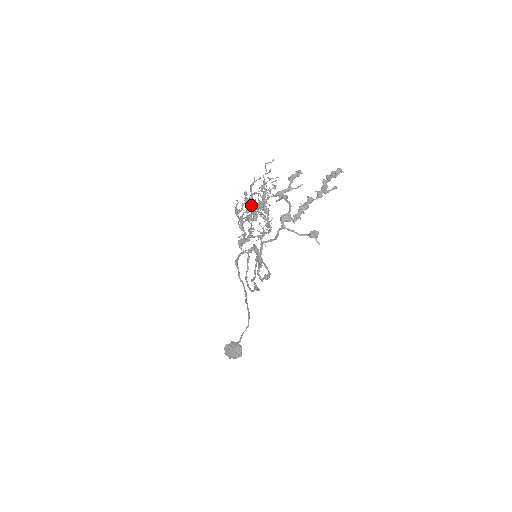
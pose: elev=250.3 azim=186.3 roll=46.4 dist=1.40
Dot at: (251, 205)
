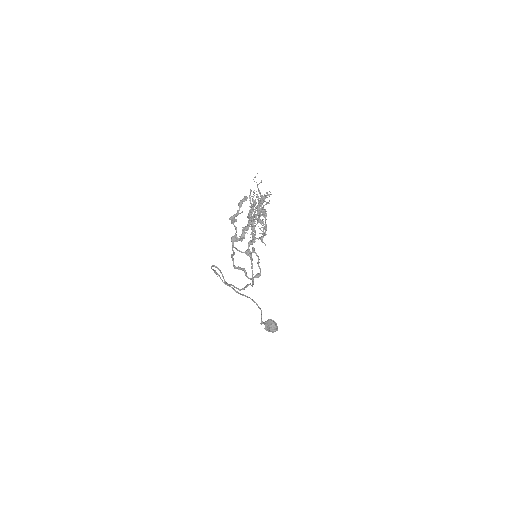
Dot at: occluded
